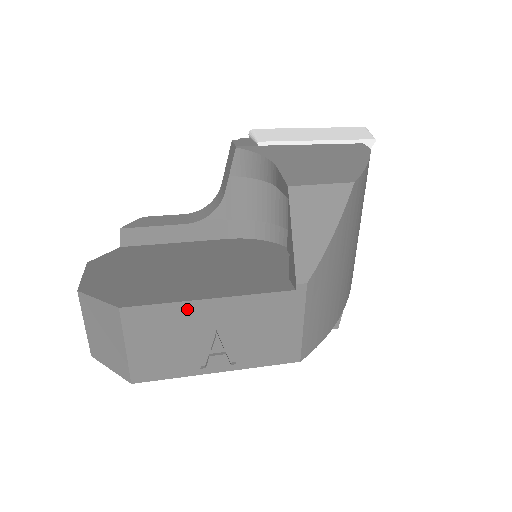
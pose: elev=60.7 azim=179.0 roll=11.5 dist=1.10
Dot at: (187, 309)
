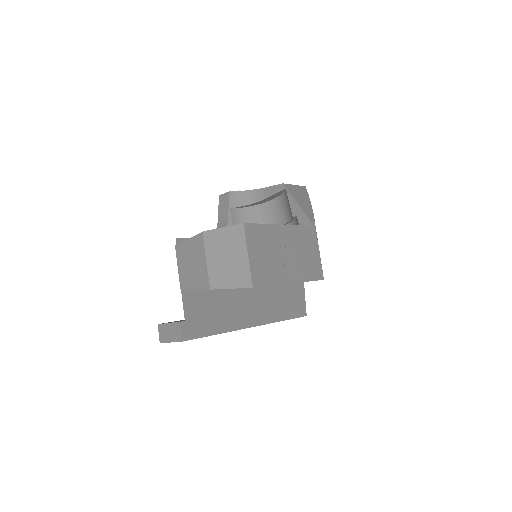
Dot at: (272, 230)
